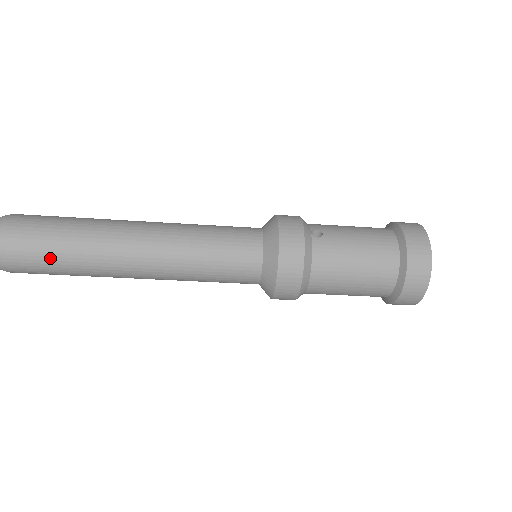
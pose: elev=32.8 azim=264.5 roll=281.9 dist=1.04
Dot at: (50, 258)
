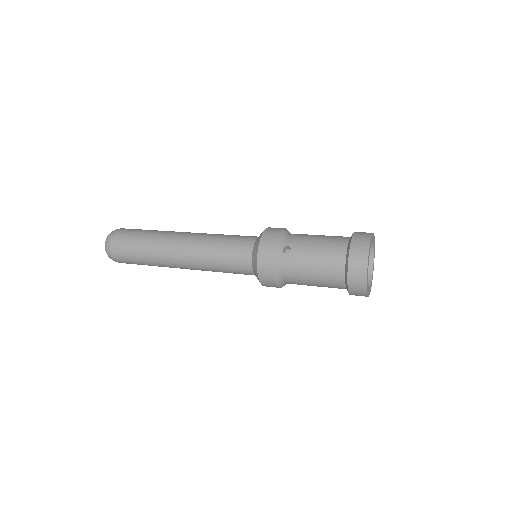
Dot at: (137, 261)
